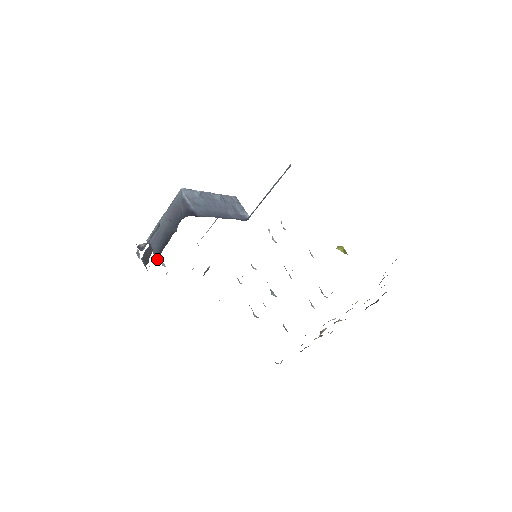
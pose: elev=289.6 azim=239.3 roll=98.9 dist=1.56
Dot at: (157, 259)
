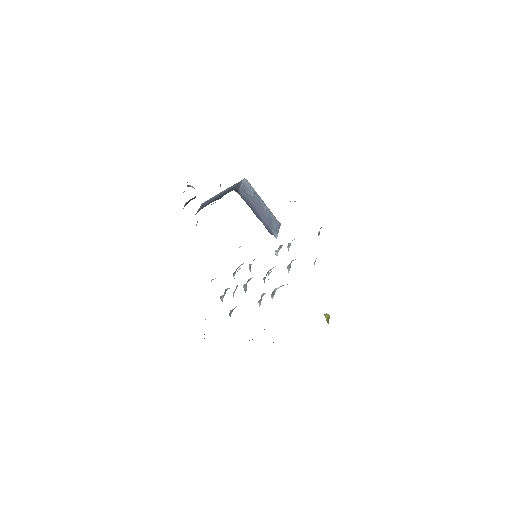
Dot at: occluded
